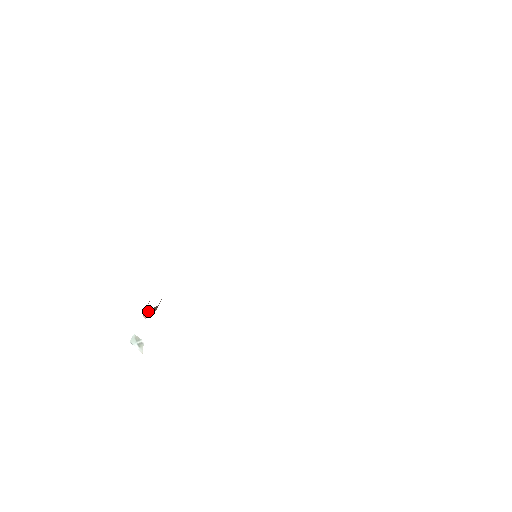
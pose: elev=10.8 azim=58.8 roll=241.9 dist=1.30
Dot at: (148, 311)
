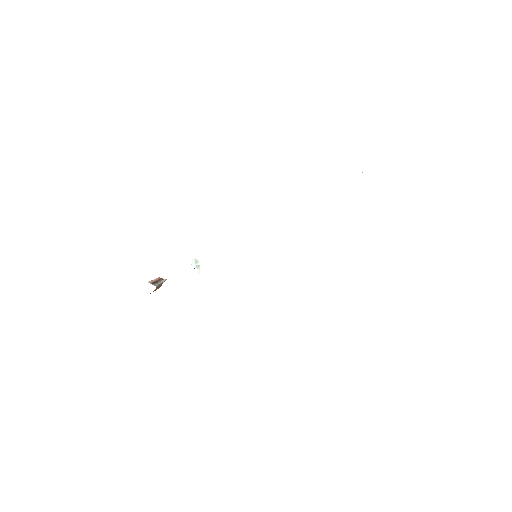
Dot at: occluded
